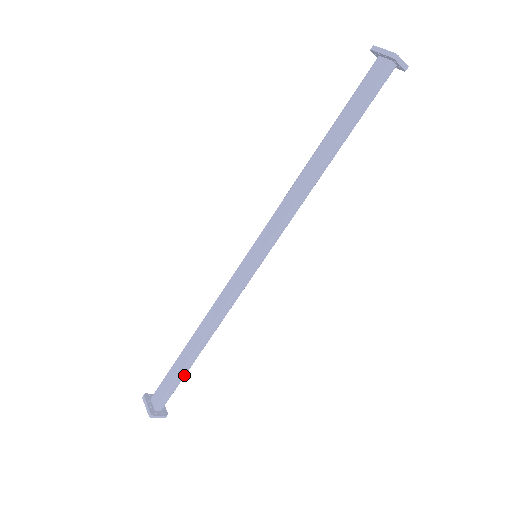
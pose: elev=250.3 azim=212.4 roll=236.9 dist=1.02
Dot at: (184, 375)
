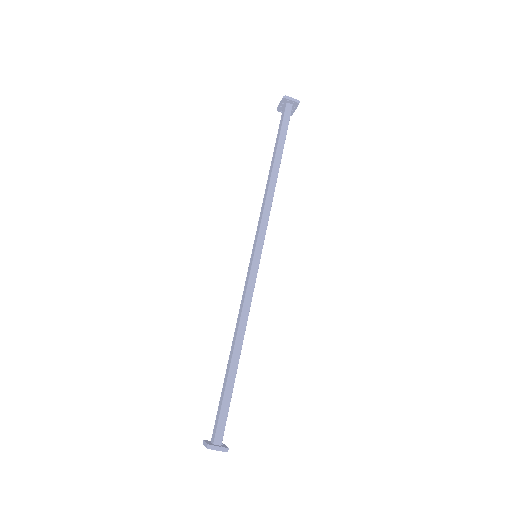
Dot at: (231, 391)
